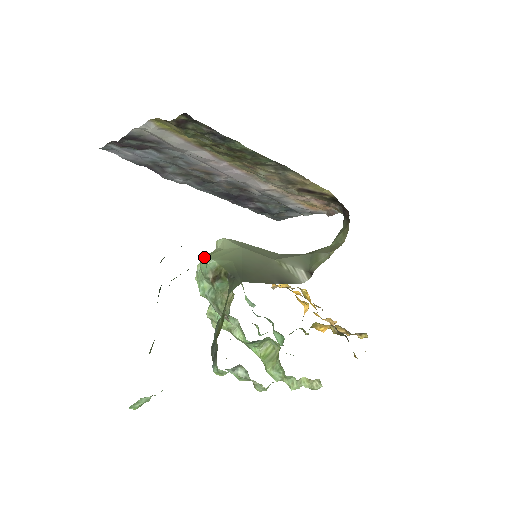
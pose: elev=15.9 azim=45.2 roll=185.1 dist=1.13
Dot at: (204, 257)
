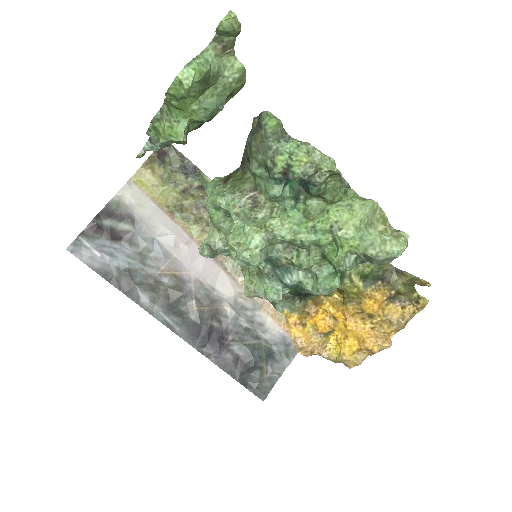
Dot at: (208, 184)
